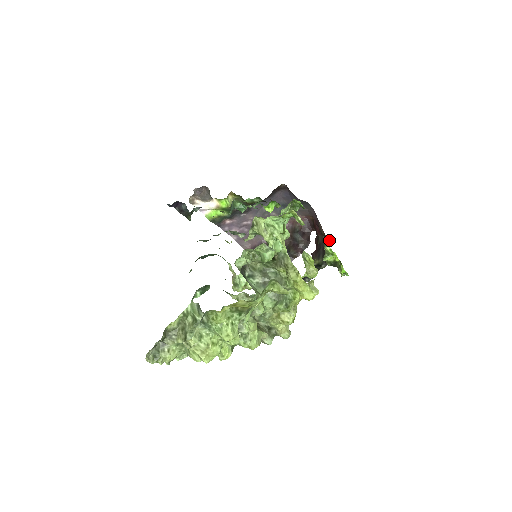
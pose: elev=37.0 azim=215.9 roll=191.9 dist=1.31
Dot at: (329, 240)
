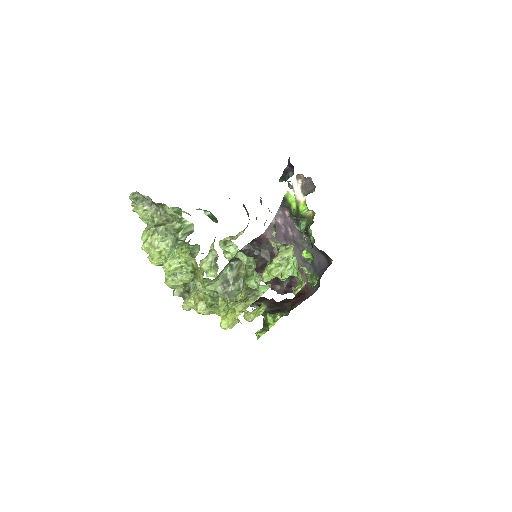
Dot at: (288, 314)
